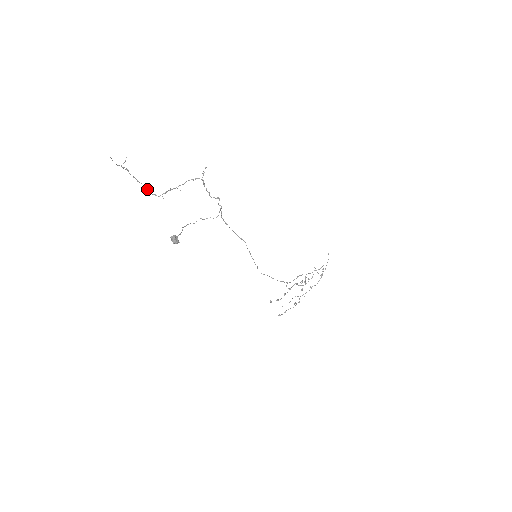
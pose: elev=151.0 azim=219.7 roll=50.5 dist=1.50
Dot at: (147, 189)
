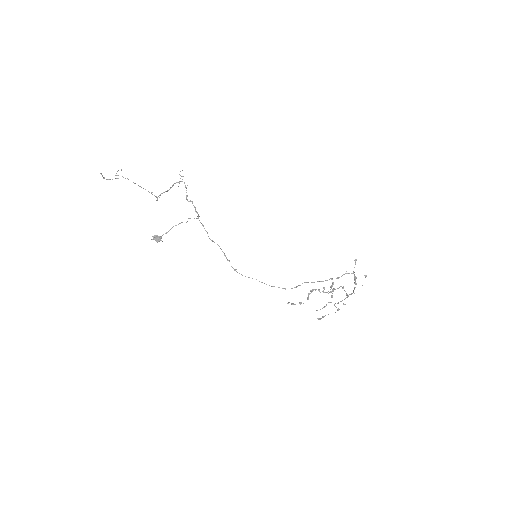
Dot at: (149, 192)
